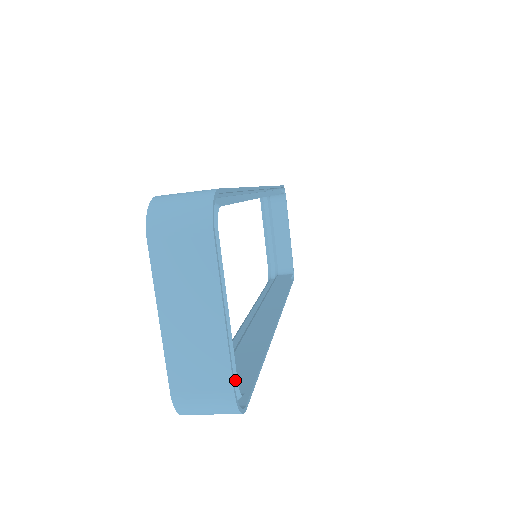
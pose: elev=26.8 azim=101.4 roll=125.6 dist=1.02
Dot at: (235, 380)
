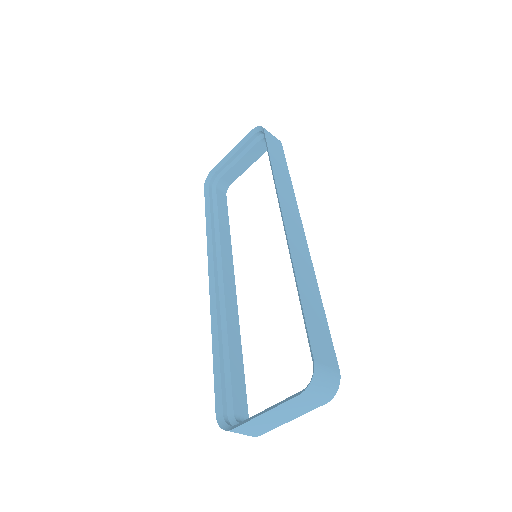
Dot at: occluded
